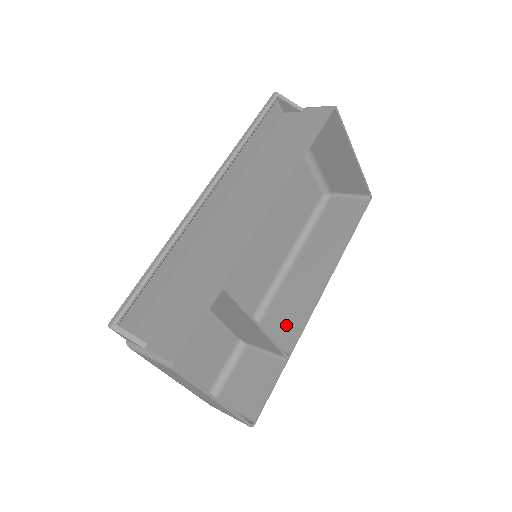
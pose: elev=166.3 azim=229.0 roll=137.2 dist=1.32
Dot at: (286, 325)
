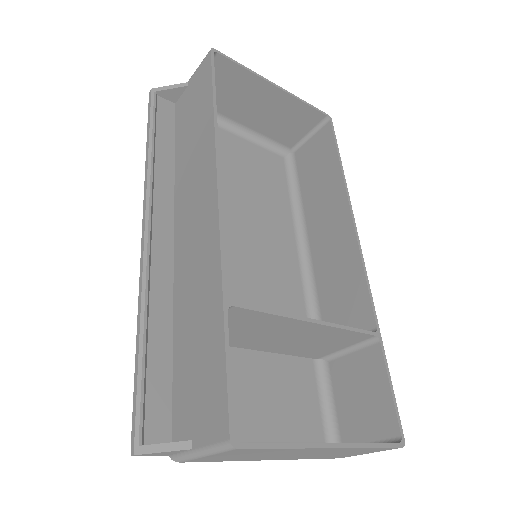
Dot at: (349, 304)
